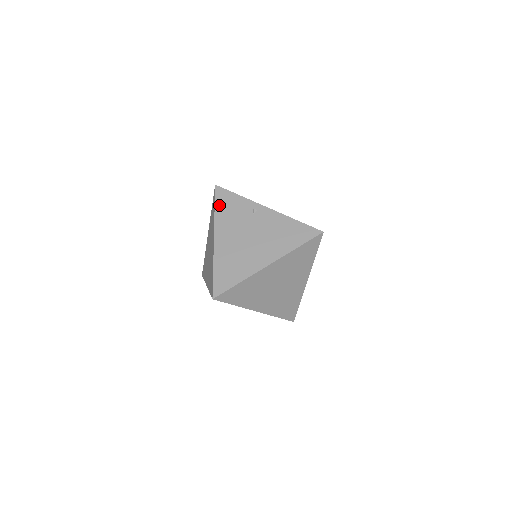
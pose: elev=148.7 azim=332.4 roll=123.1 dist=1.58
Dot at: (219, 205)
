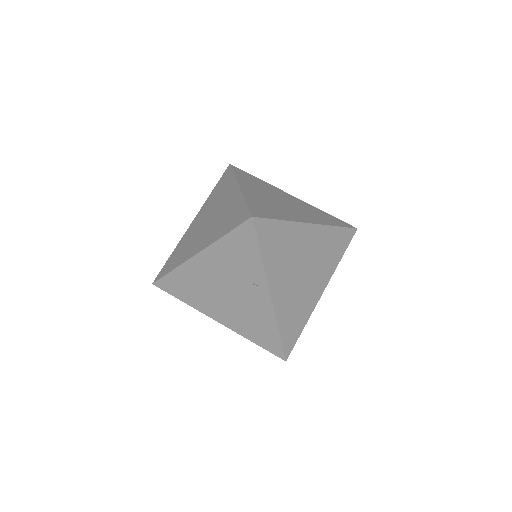
Dot at: (232, 238)
